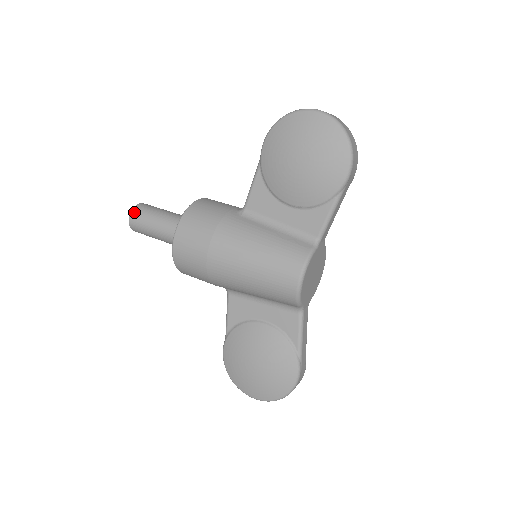
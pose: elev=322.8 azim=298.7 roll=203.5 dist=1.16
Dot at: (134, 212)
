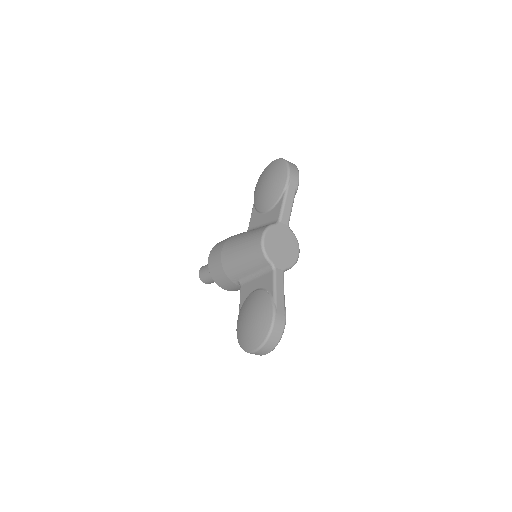
Dot at: (202, 267)
